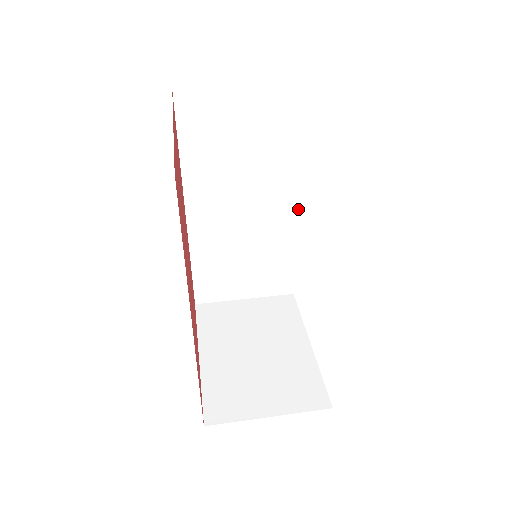
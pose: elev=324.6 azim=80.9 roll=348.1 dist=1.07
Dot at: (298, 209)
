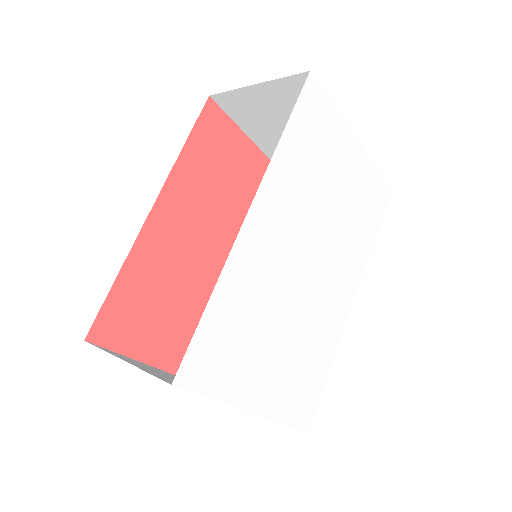
Dot at: (351, 305)
